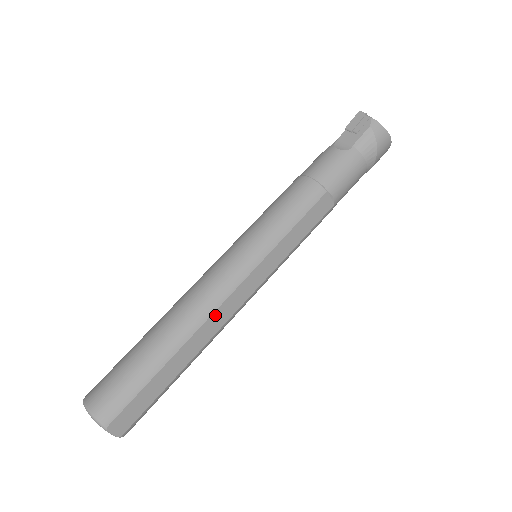
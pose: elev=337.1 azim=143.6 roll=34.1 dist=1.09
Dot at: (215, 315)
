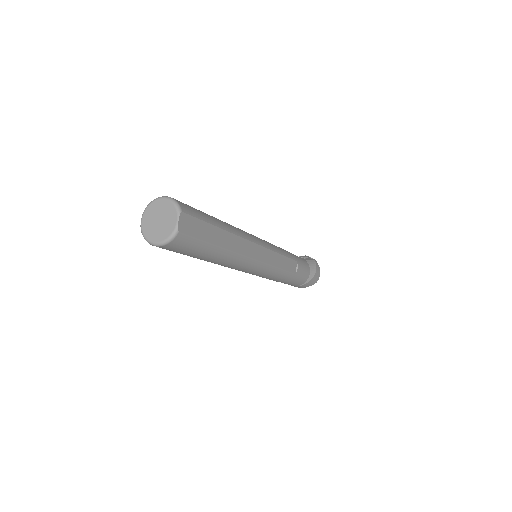
Dot at: (246, 242)
